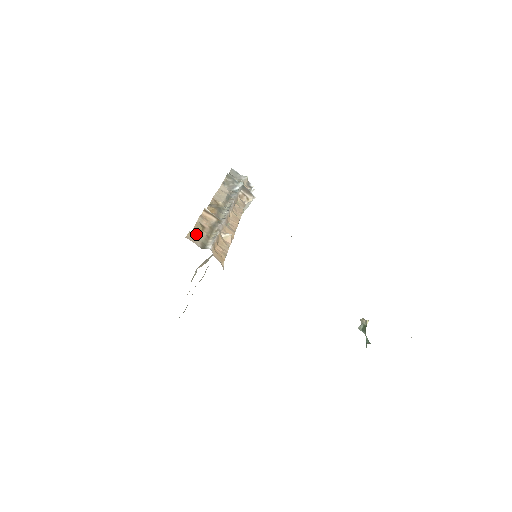
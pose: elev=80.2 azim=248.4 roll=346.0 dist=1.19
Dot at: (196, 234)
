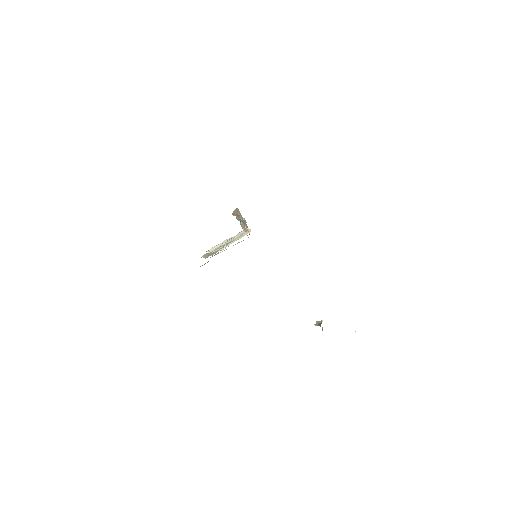
Dot at: (236, 214)
